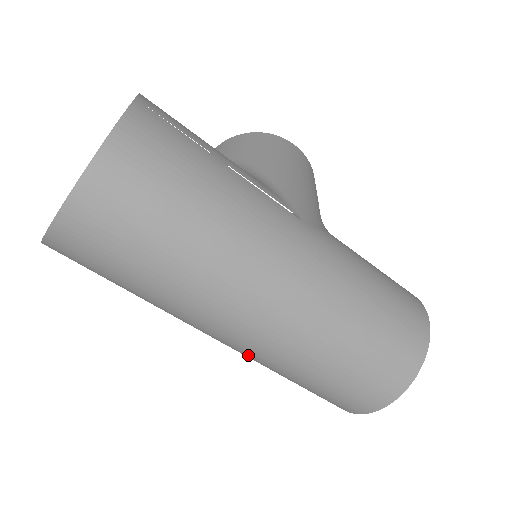
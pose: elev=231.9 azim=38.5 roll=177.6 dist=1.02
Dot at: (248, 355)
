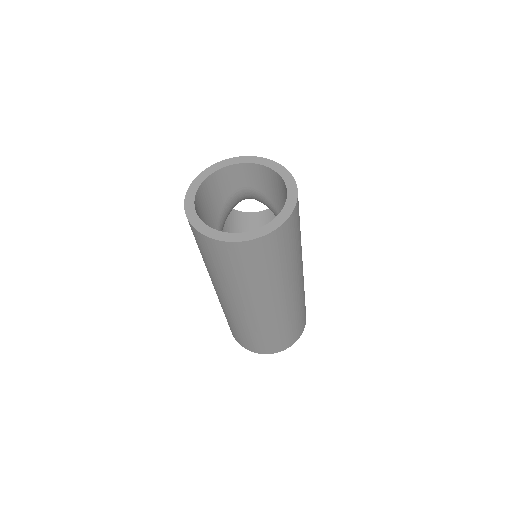
Dot at: (235, 314)
